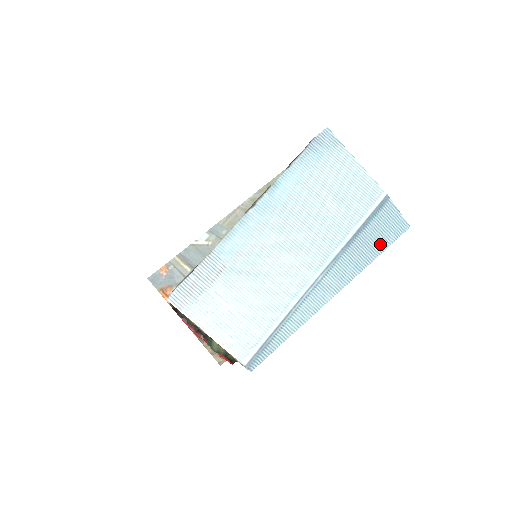
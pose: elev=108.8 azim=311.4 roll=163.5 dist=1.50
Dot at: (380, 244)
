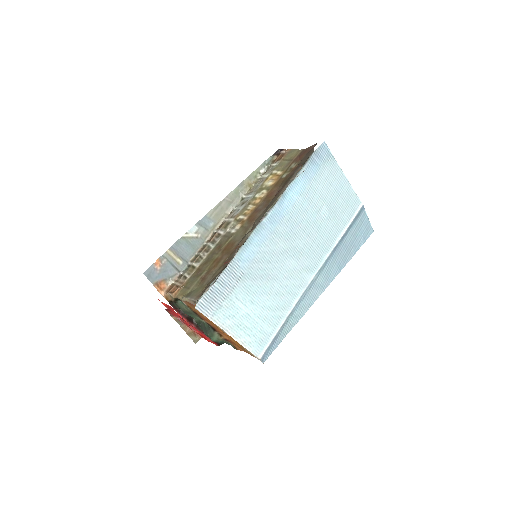
Dot at: (354, 247)
